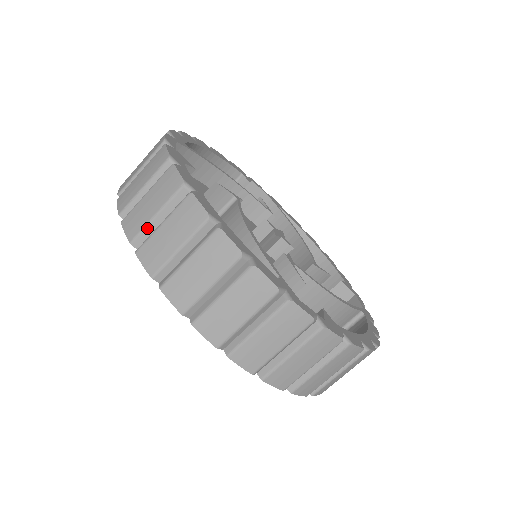
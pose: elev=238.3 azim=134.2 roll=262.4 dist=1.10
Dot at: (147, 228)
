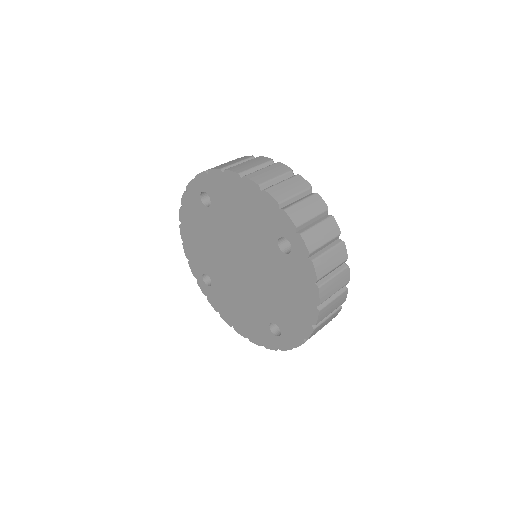
Dot at: (306, 223)
